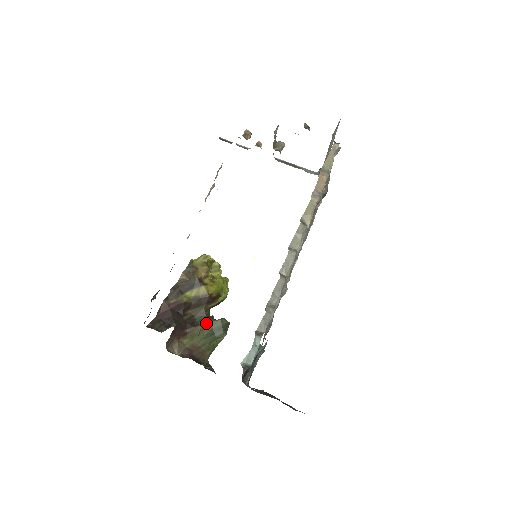
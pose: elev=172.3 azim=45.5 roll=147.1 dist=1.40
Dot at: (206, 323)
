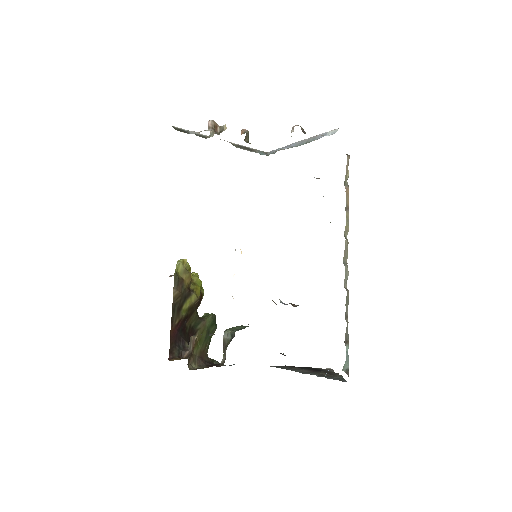
Dot at: (202, 326)
